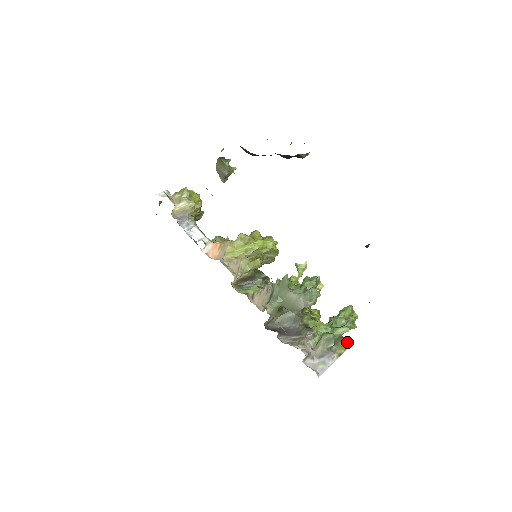
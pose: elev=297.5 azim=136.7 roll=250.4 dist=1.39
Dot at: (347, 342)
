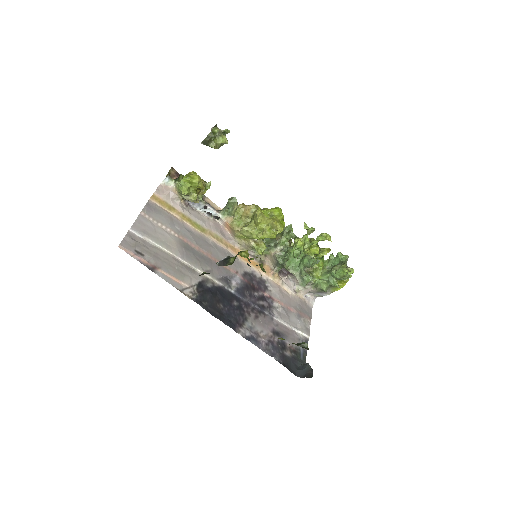
Dot at: (340, 286)
